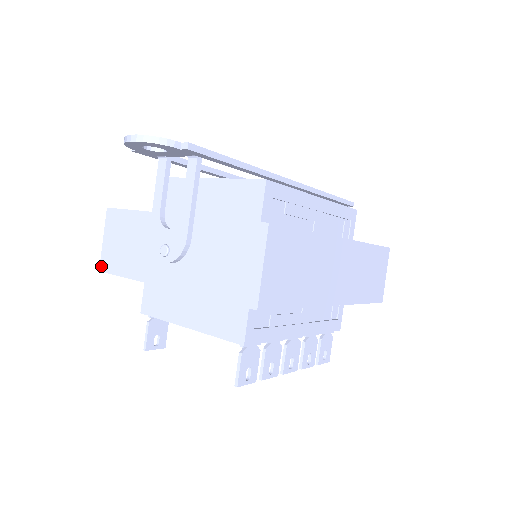
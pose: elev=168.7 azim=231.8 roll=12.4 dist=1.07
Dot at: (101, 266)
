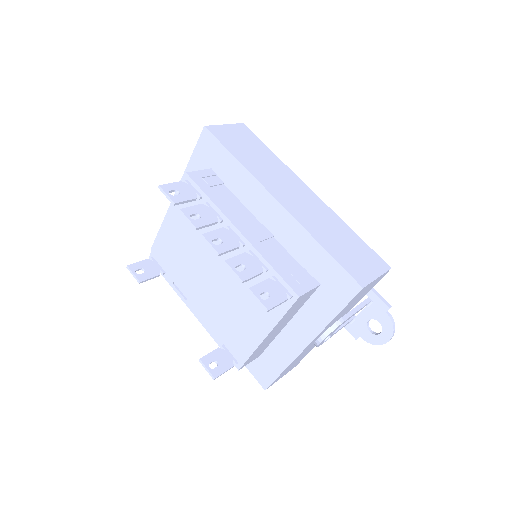
Dot at: occluded
